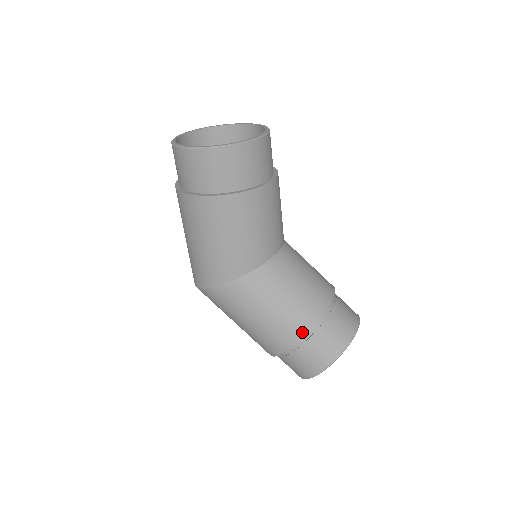
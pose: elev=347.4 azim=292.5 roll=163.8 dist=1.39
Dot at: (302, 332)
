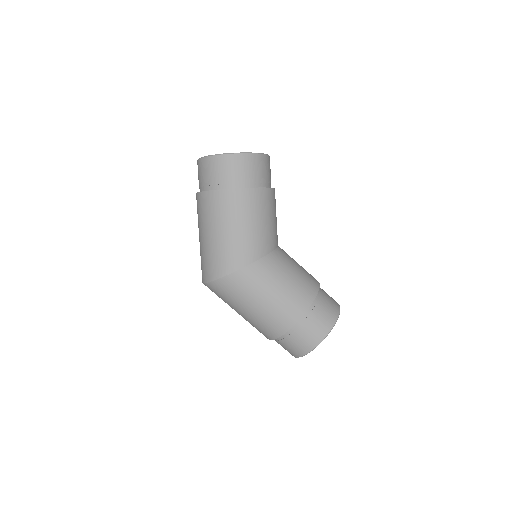
Dot at: (310, 300)
